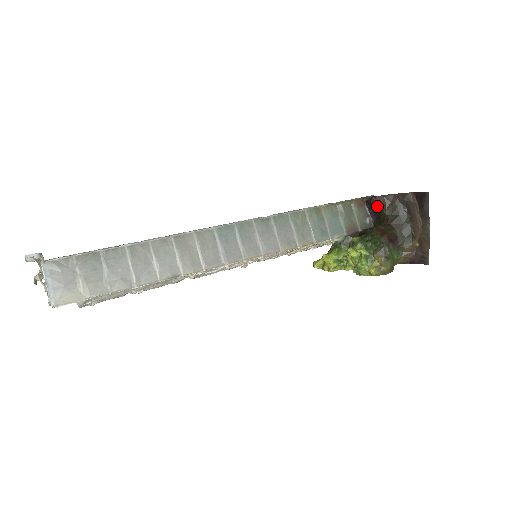
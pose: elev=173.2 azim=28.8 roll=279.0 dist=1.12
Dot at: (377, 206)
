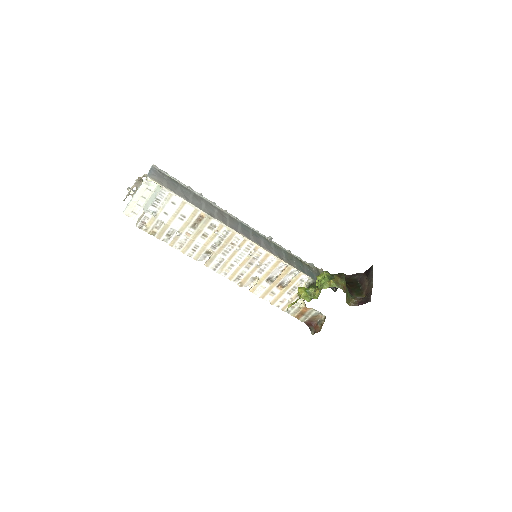
Dot at: occluded
